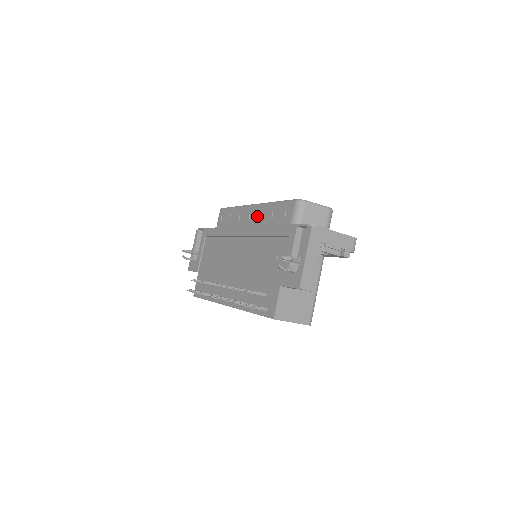
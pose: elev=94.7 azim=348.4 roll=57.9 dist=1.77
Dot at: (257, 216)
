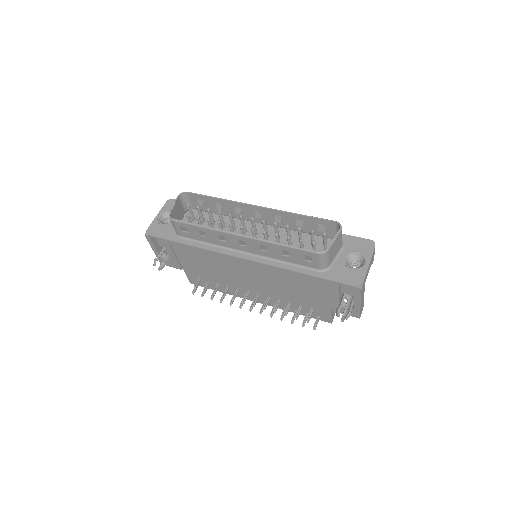
Dot at: (256, 248)
